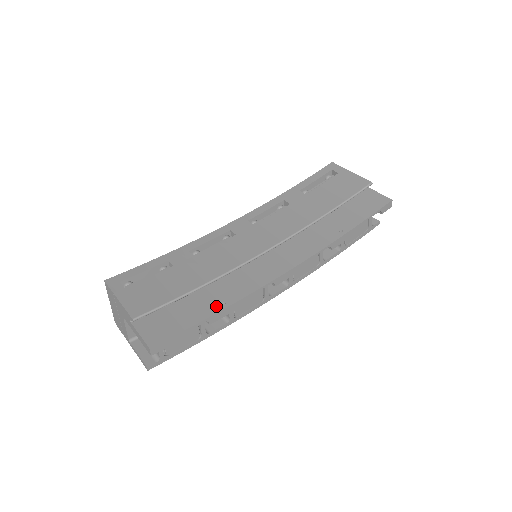
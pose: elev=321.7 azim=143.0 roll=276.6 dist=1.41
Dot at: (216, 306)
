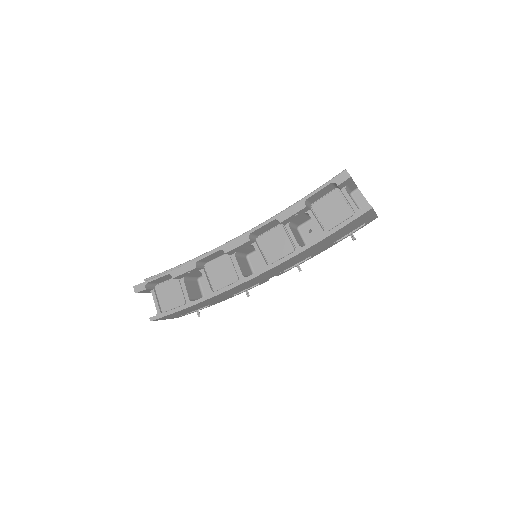
Dot at: occluded
